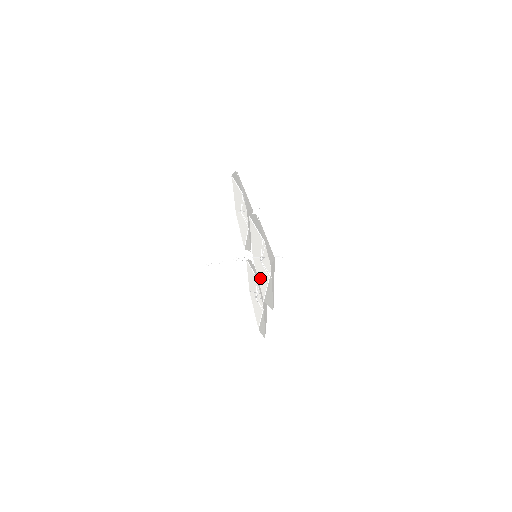
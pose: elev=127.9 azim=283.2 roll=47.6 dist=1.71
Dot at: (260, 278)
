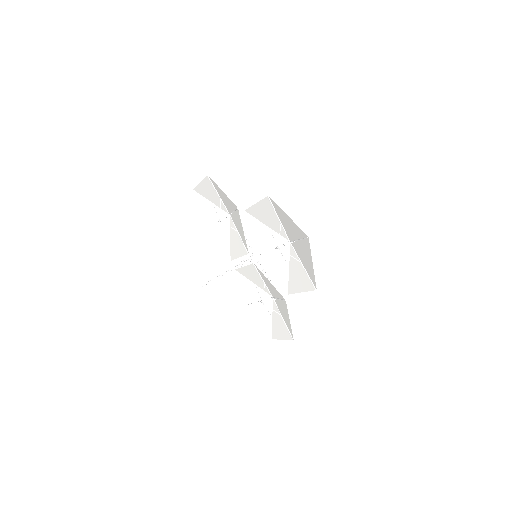
Dot at: (274, 273)
